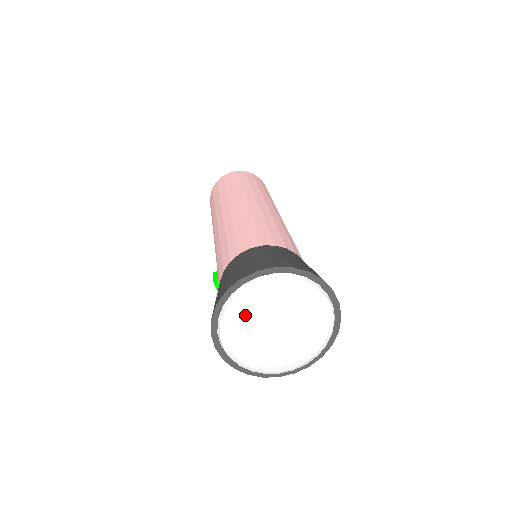
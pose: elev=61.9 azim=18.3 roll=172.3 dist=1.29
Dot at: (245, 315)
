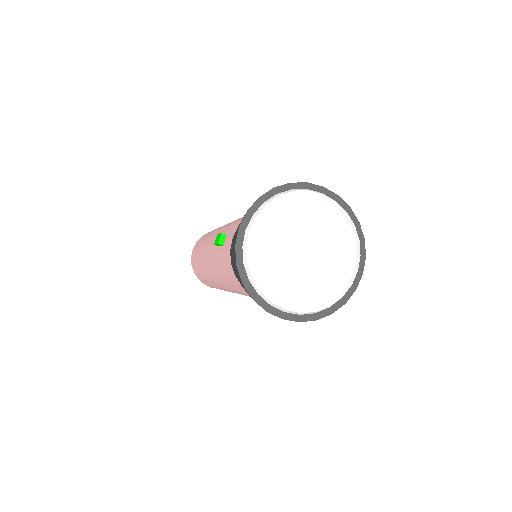
Dot at: (296, 208)
